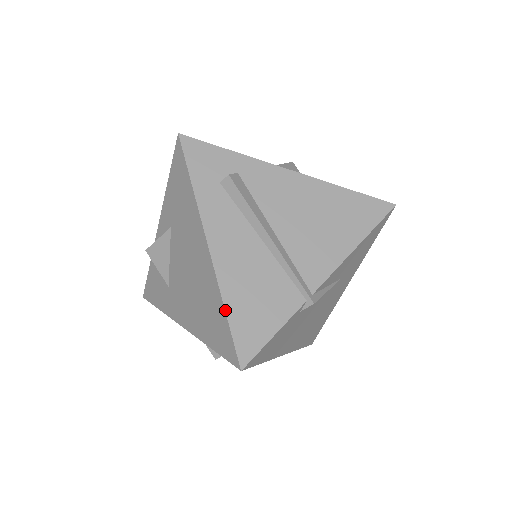
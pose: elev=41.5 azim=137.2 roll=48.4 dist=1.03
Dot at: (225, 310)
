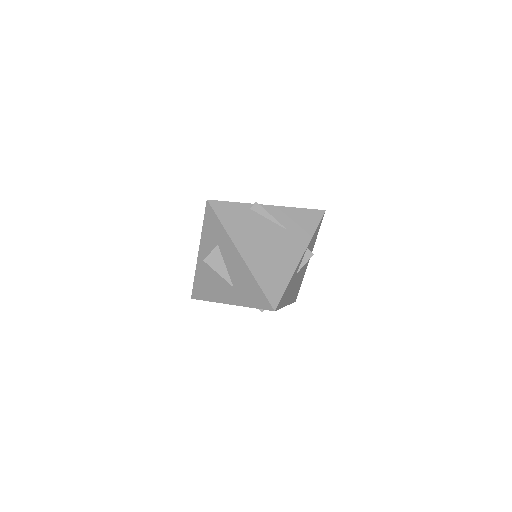
Dot at: occluded
